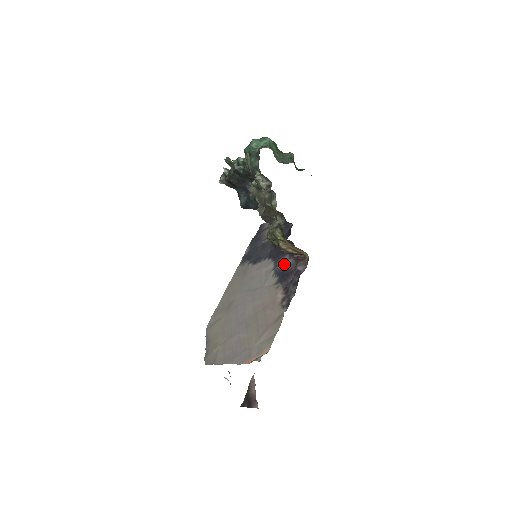
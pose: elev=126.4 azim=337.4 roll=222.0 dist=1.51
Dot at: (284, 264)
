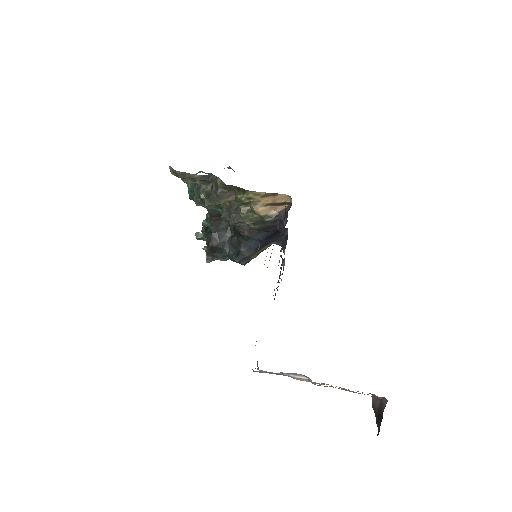
Dot at: occluded
